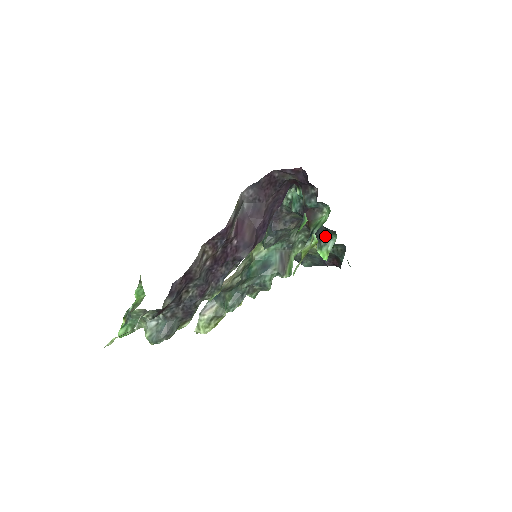
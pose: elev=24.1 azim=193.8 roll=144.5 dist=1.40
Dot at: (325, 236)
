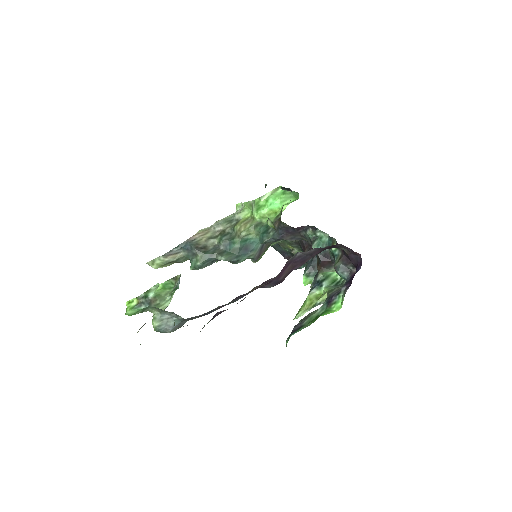
Dot at: occluded
